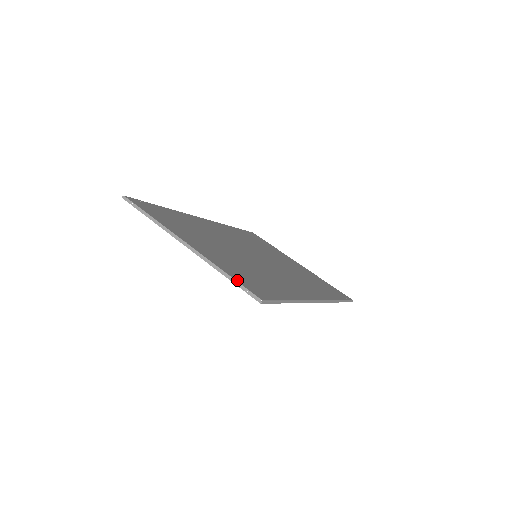
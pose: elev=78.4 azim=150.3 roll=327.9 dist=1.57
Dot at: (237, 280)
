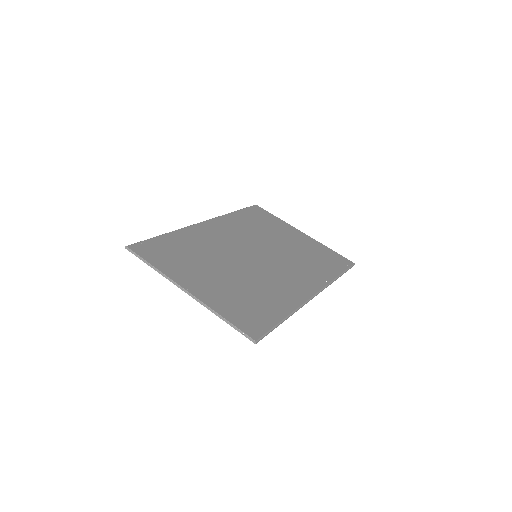
Dot at: (234, 323)
